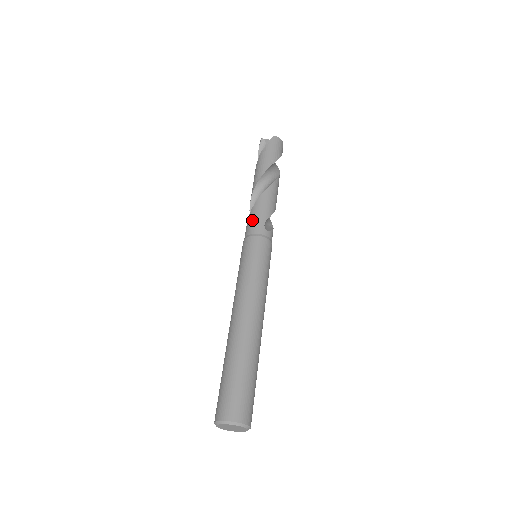
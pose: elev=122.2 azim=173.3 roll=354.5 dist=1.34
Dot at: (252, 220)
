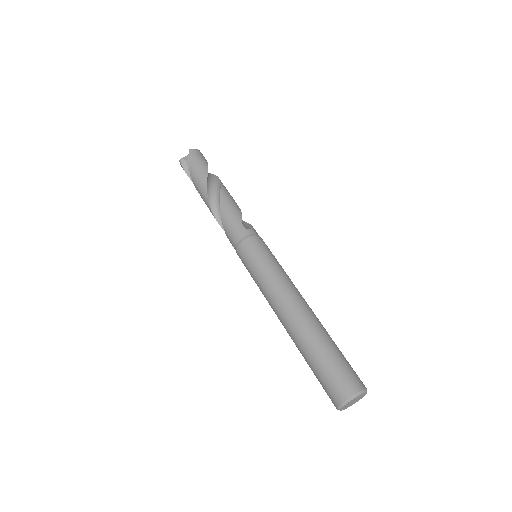
Dot at: (230, 230)
